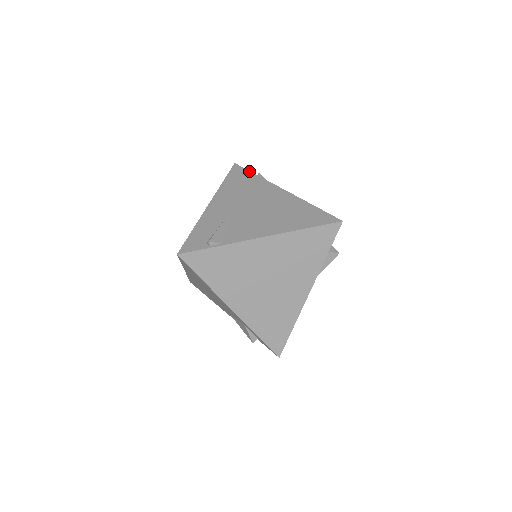
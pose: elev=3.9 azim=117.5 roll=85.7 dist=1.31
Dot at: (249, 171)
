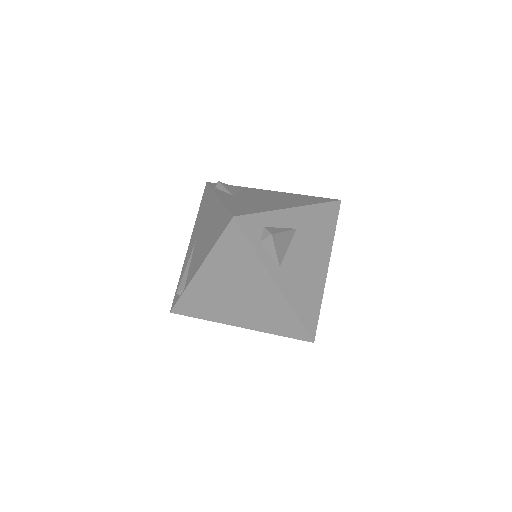
Dot at: (209, 187)
